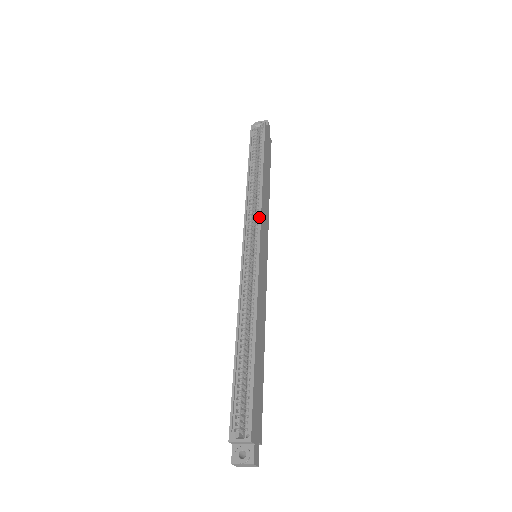
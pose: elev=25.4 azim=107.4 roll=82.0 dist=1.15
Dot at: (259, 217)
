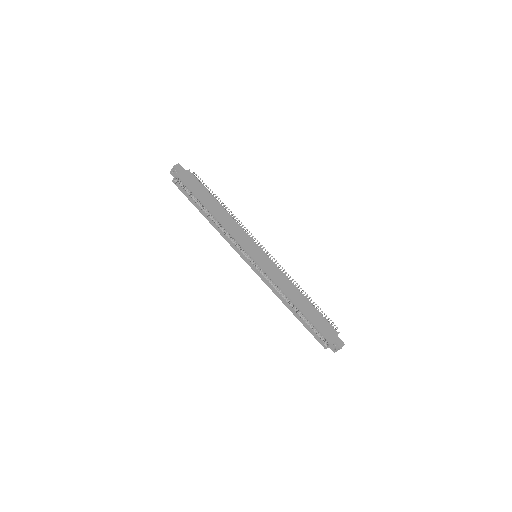
Dot at: (236, 242)
